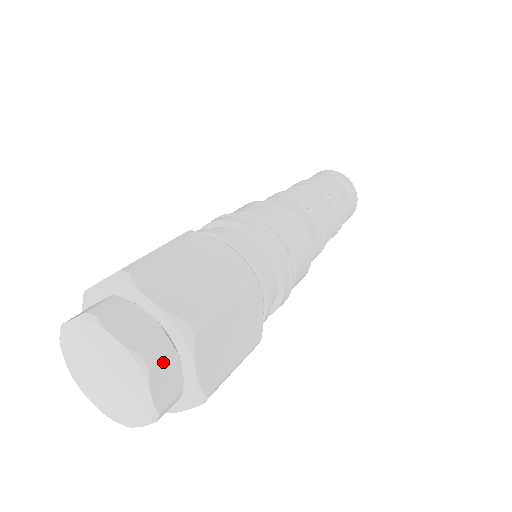
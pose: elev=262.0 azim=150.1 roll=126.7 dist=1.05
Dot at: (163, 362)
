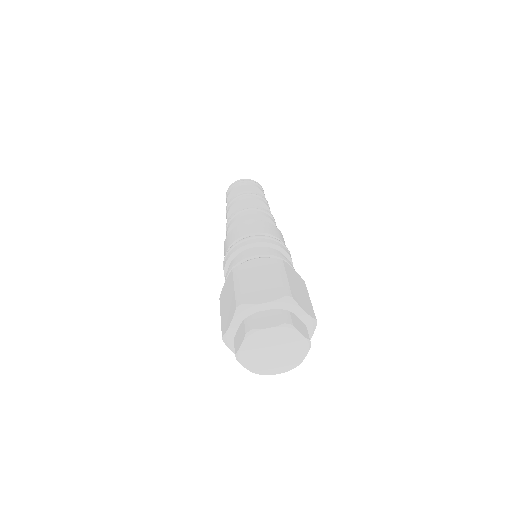
Dot at: occluded
